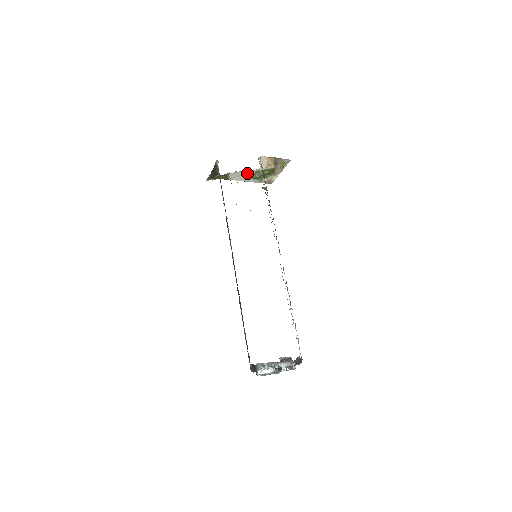
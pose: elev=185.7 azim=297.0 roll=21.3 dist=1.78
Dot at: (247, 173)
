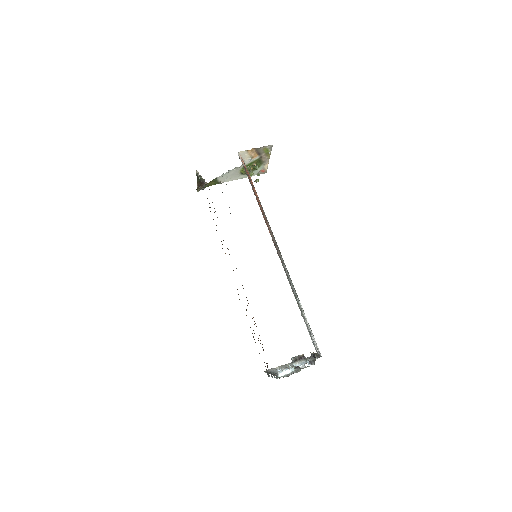
Dot at: (235, 171)
